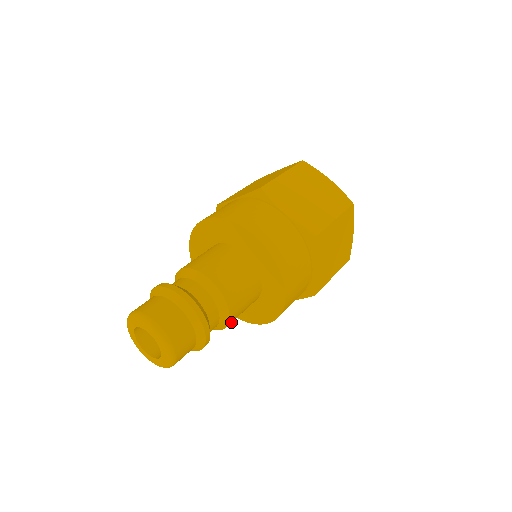
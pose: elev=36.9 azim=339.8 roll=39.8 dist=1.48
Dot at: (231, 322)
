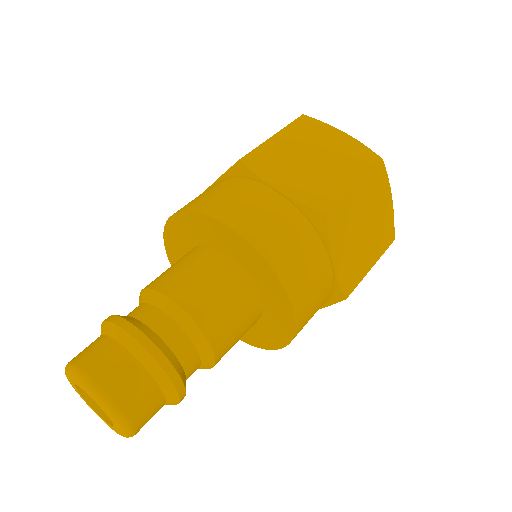
Dot at: (210, 320)
